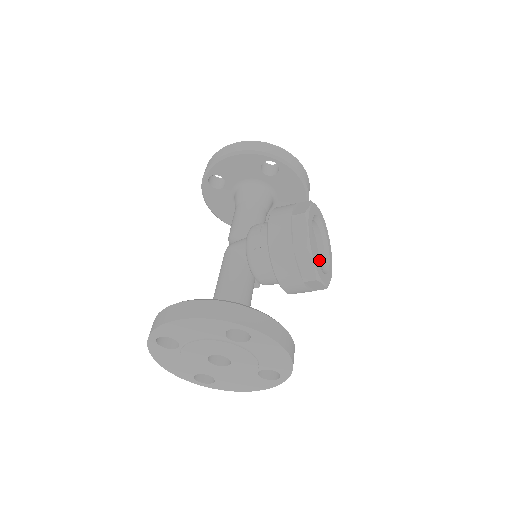
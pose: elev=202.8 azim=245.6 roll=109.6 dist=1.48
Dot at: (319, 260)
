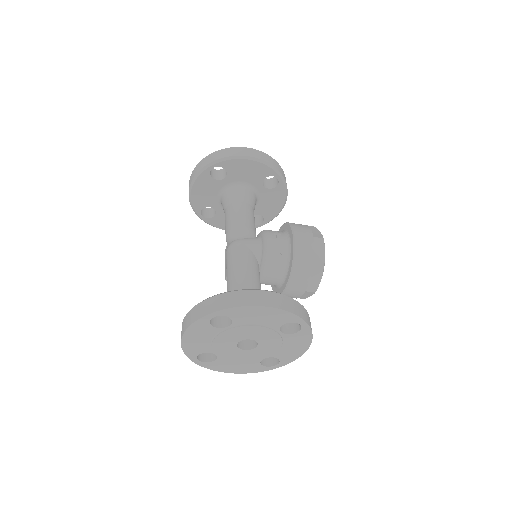
Dot at: occluded
